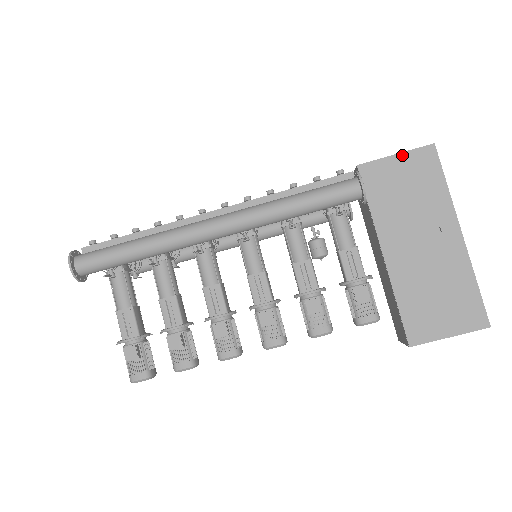
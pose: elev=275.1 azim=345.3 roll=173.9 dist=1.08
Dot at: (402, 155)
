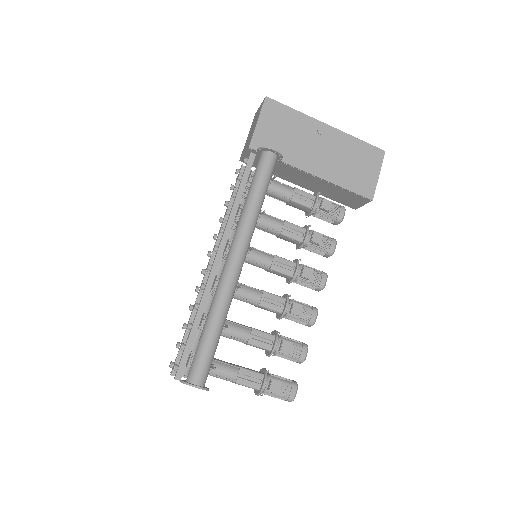
Dot at: (261, 118)
